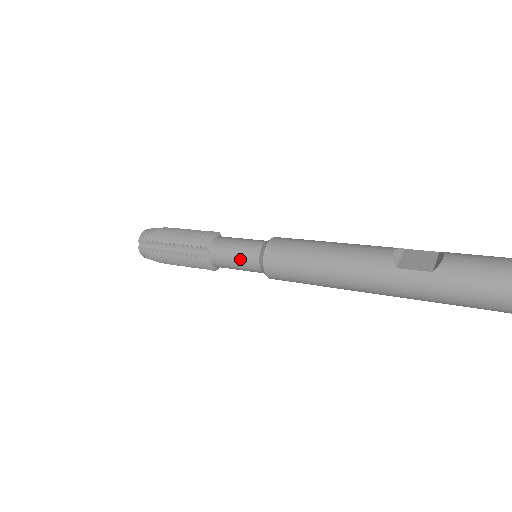
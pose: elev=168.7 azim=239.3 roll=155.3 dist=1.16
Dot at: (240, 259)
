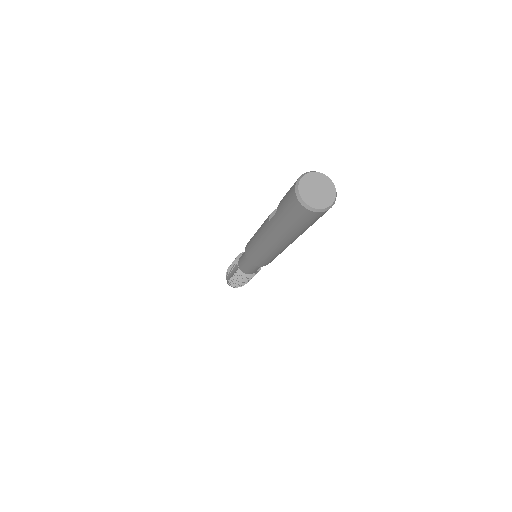
Dot at: (245, 262)
